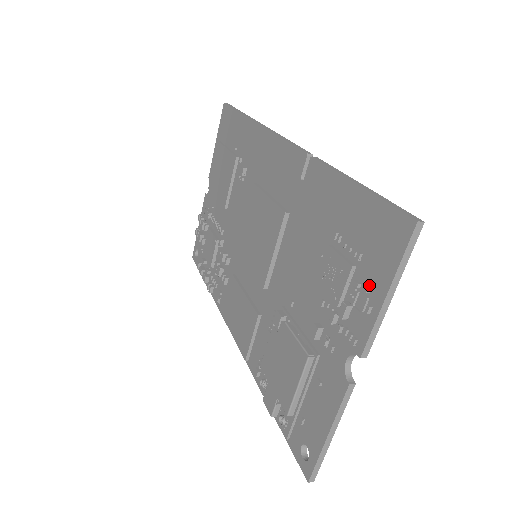
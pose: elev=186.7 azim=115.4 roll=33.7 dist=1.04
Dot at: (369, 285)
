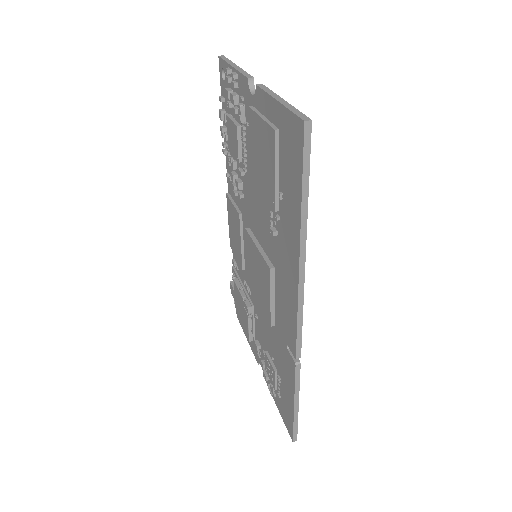
Dot at: (276, 397)
